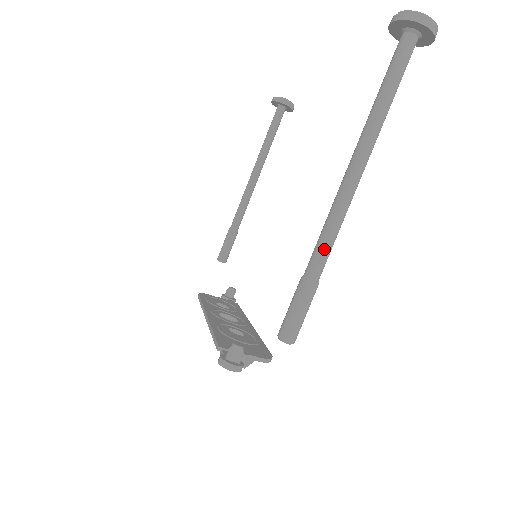
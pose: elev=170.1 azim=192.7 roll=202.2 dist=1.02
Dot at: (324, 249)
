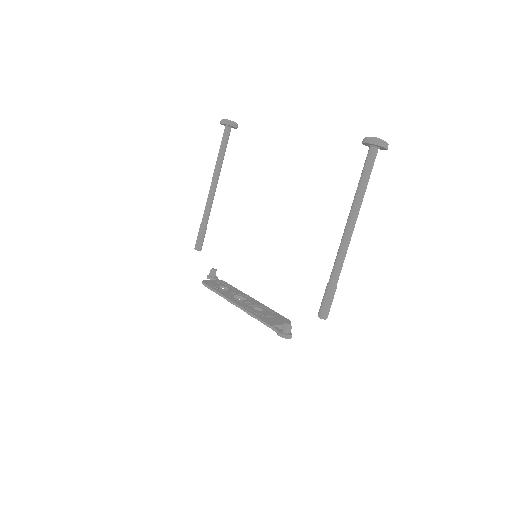
Dot at: (340, 268)
